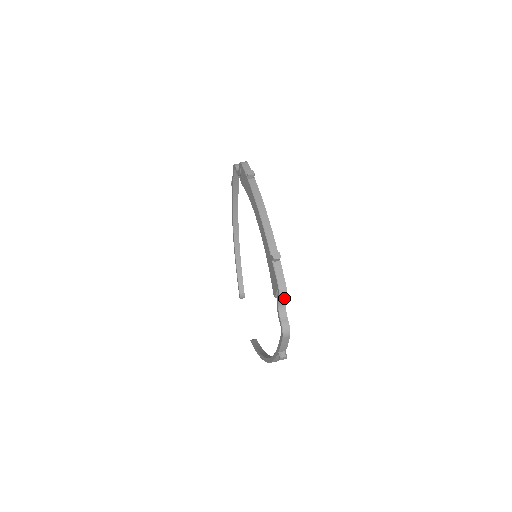
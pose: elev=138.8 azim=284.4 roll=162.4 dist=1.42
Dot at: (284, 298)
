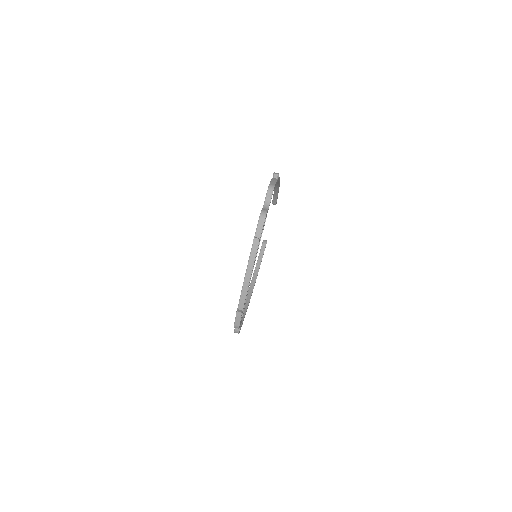
Dot at: occluded
